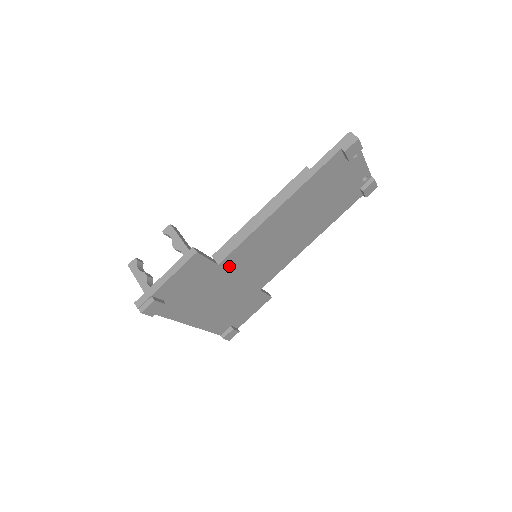
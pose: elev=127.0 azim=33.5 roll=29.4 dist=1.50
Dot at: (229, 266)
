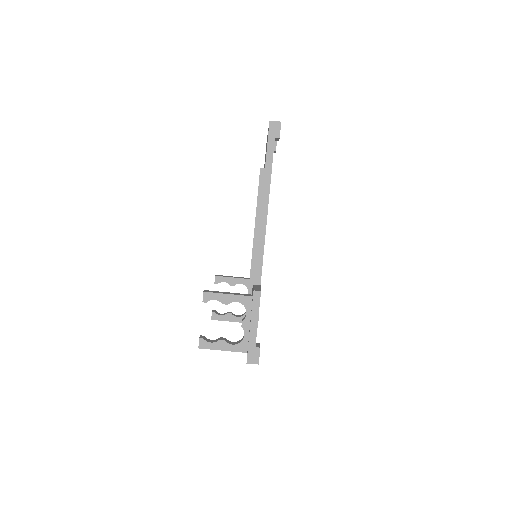
Dot at: occluded
